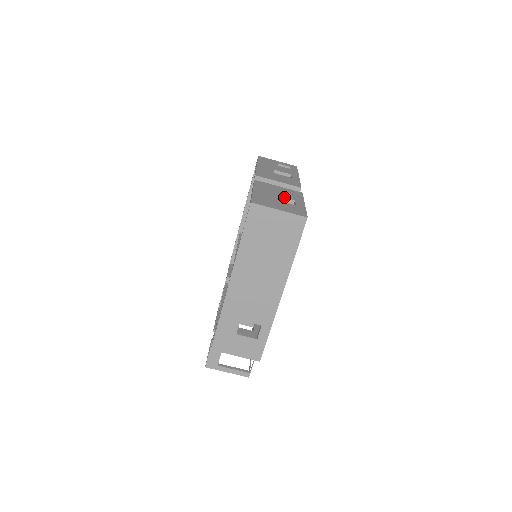
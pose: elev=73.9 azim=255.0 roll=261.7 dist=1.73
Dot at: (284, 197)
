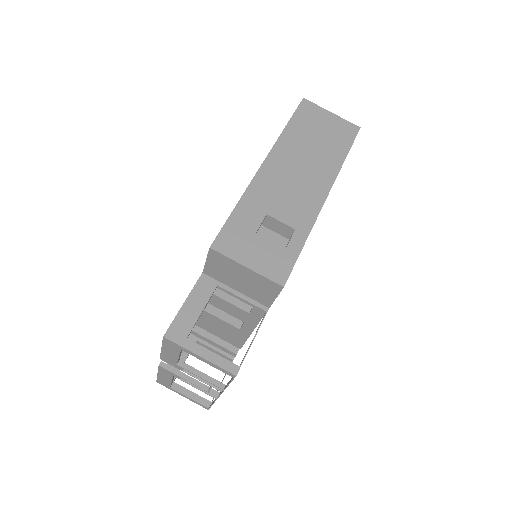
Dot at: occluded
